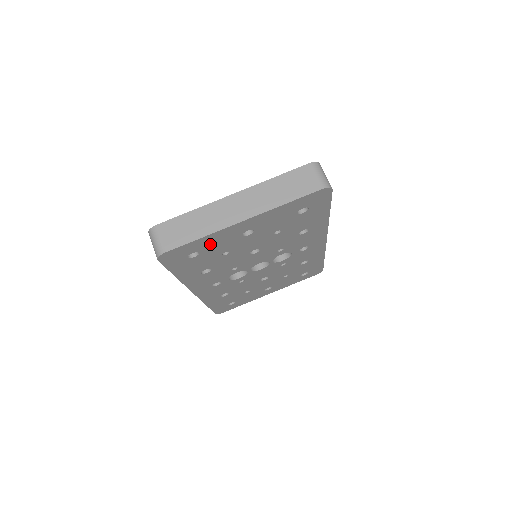
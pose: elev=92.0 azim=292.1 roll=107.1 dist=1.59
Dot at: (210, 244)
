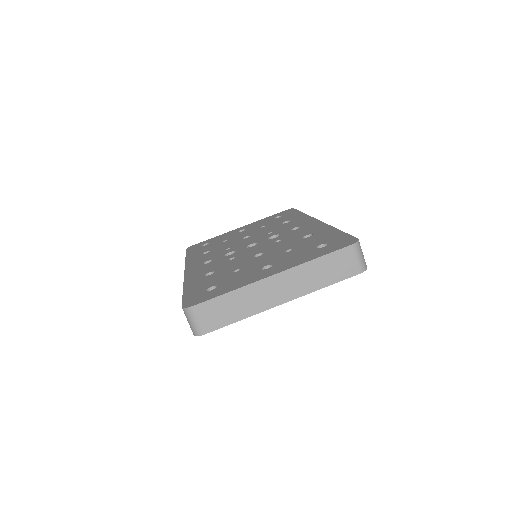
Dot at: occluded
